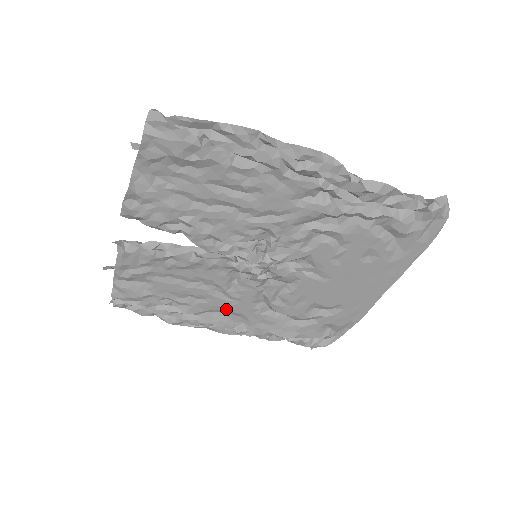
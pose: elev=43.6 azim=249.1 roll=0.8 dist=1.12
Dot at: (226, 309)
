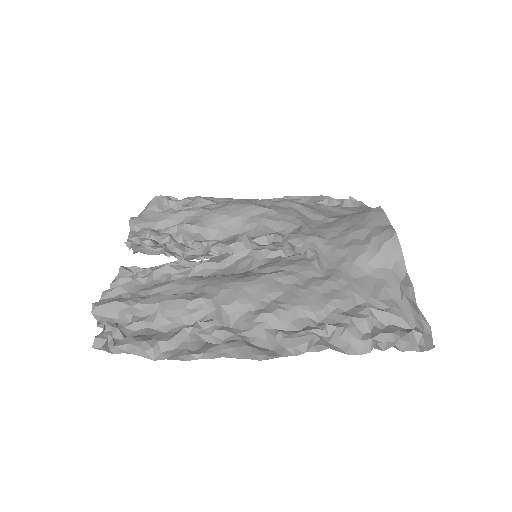
Dot at: occluded
